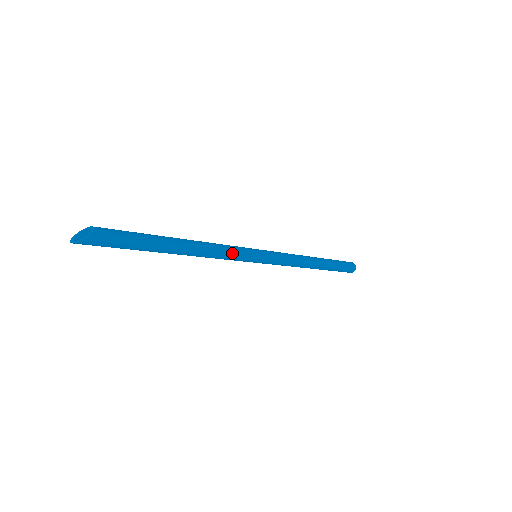
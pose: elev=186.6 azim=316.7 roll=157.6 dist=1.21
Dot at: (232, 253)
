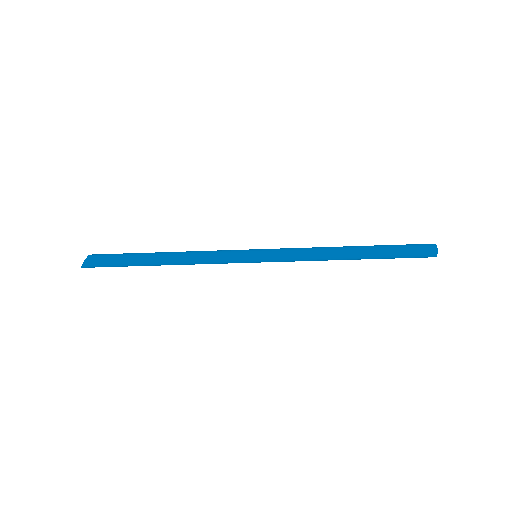
Dot at: (217, 261)
